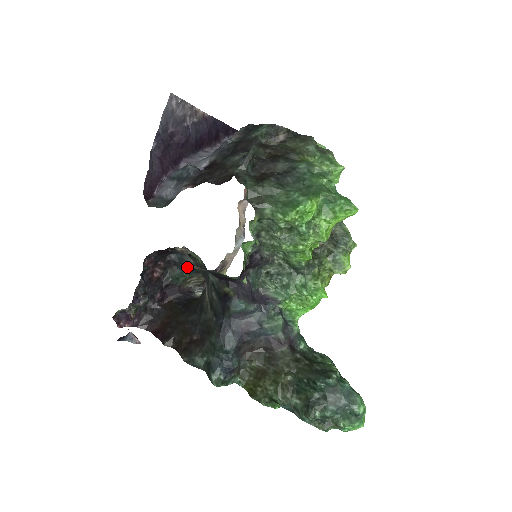
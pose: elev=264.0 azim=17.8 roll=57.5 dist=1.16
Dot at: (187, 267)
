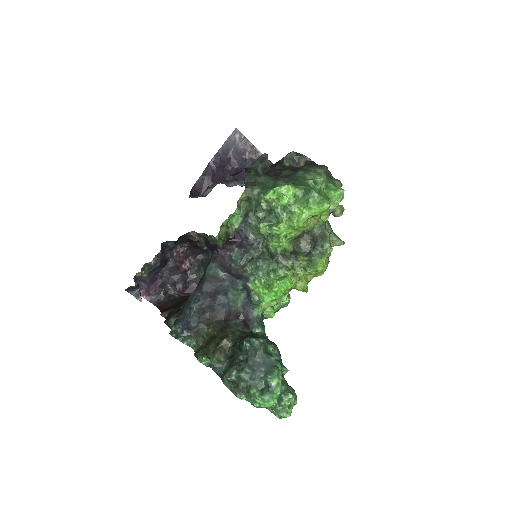
Dot at: occluded
